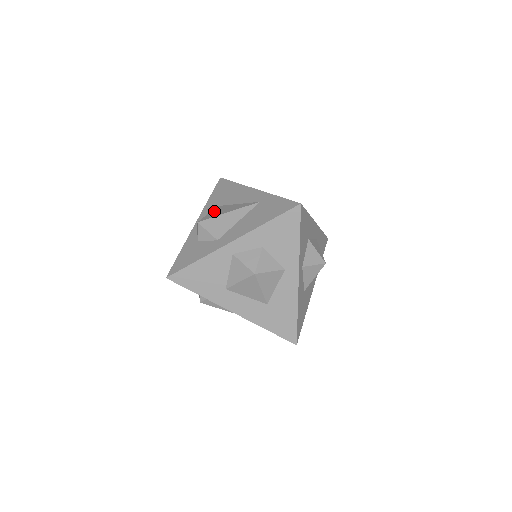
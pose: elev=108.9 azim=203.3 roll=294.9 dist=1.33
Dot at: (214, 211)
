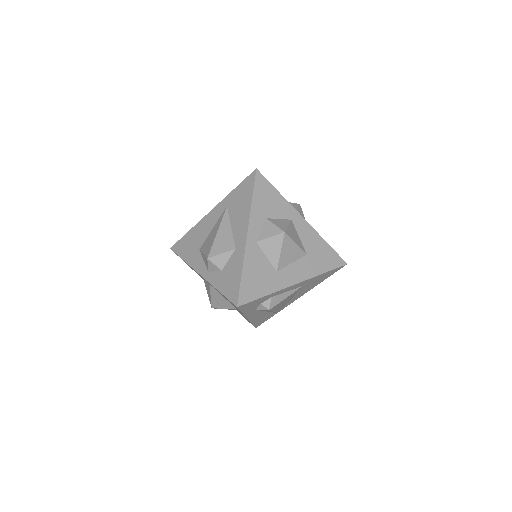
Dot at: (204, 249)
